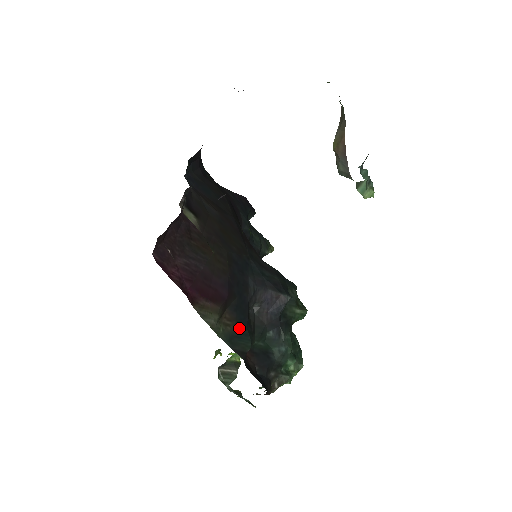
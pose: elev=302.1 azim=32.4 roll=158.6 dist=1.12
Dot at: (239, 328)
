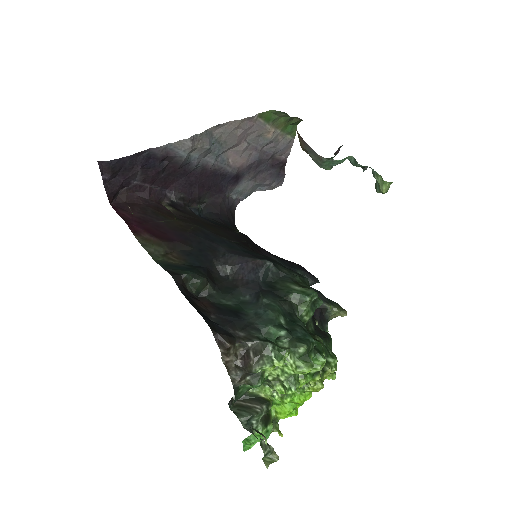
Dot at: (186, 266)
